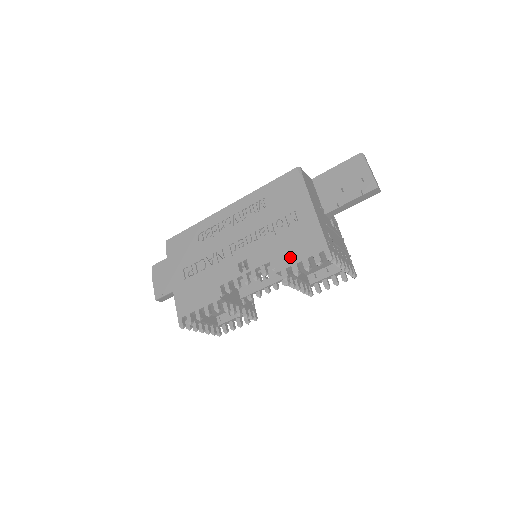
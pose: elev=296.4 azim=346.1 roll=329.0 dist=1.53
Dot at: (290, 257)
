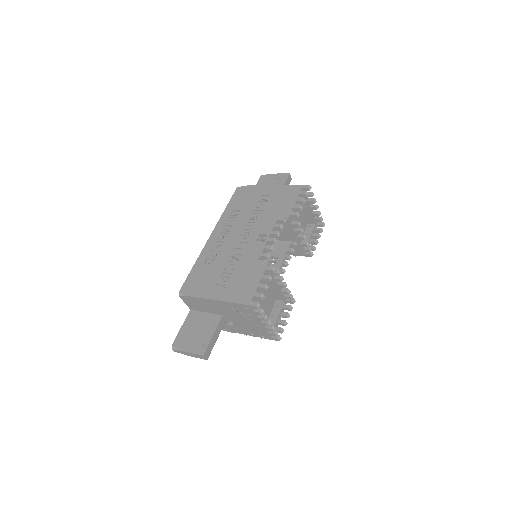
Dot at: (287, 206)
